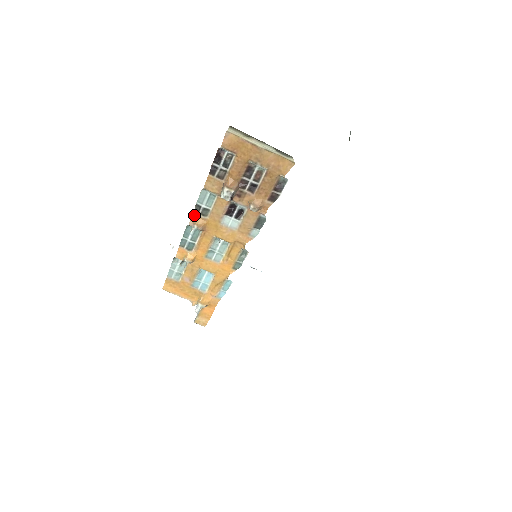
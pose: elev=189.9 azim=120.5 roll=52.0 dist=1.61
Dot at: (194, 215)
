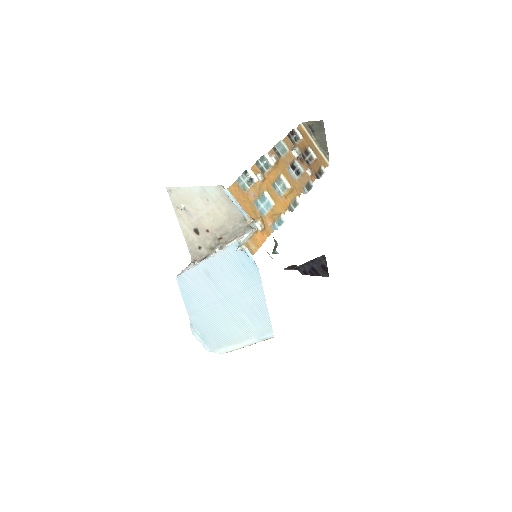
Dot at: (272, 151)
